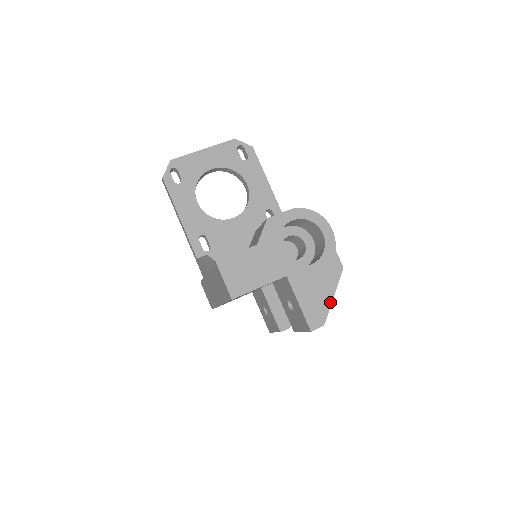
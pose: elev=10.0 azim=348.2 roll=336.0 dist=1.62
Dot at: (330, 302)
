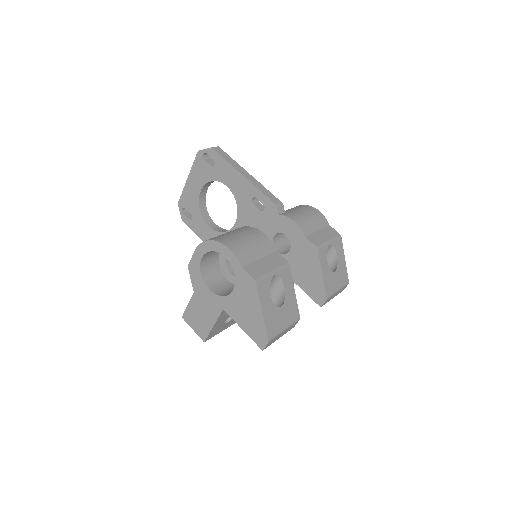
Dot at: (262, 319)
